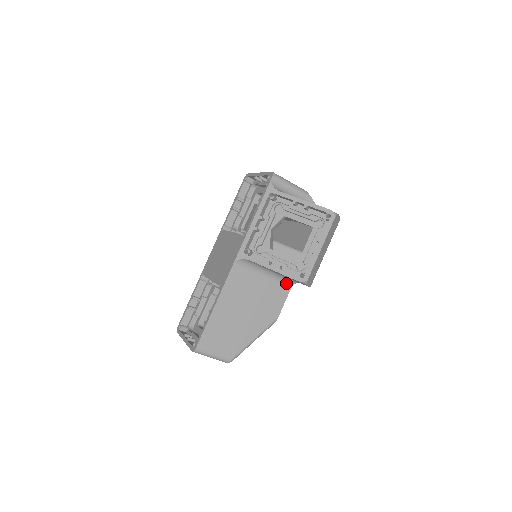
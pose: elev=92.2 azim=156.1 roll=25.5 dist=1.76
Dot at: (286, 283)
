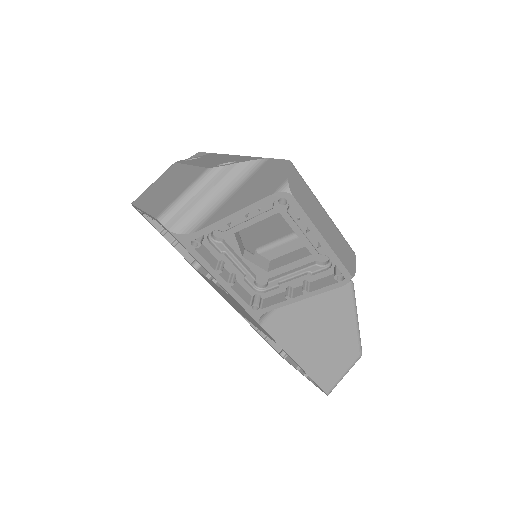
Dot at: occluded
